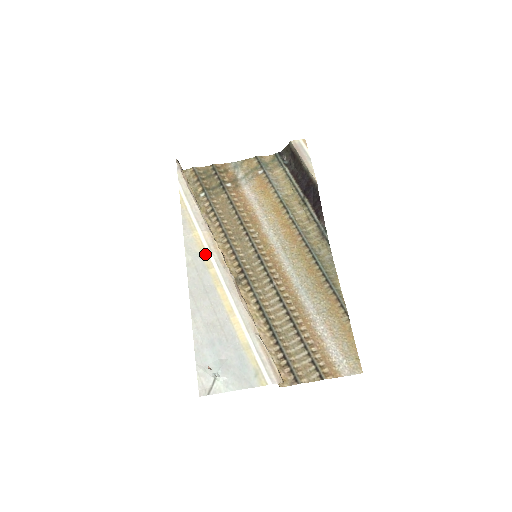
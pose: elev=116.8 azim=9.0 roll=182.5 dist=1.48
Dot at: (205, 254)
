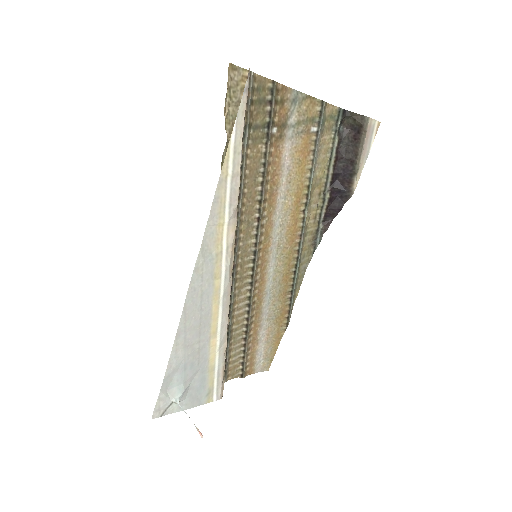
Dot at: (219, 258)
